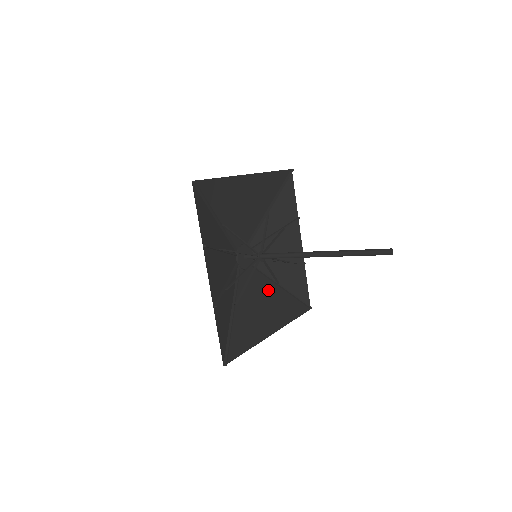
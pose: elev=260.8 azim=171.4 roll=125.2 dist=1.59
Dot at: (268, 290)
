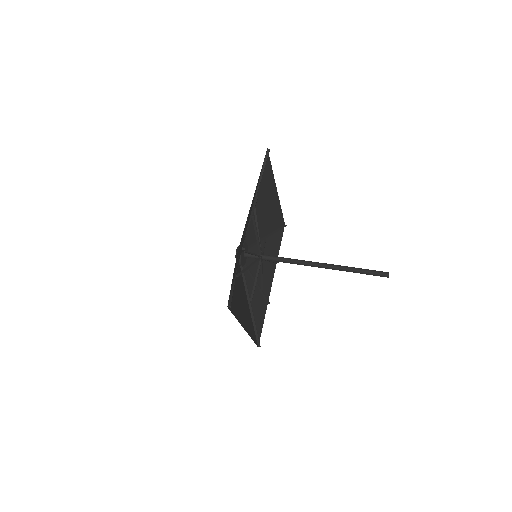
Dot at: (245, 298)
